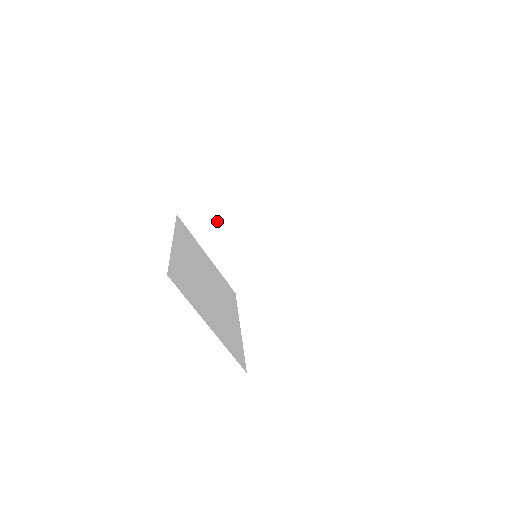
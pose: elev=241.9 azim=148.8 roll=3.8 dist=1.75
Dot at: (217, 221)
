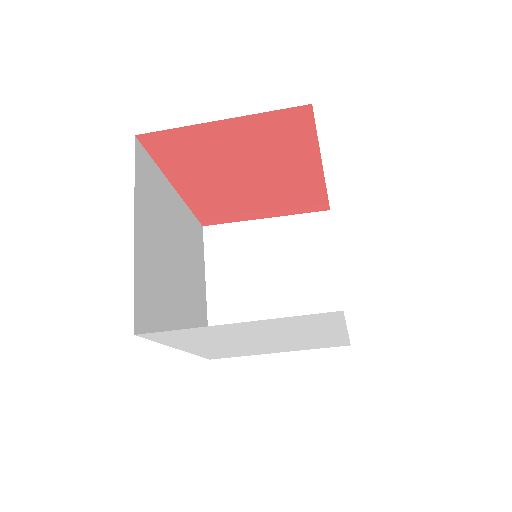
Dot at: (240, 254)
